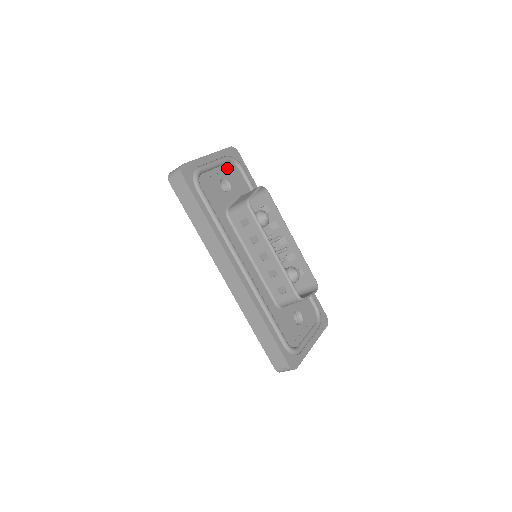
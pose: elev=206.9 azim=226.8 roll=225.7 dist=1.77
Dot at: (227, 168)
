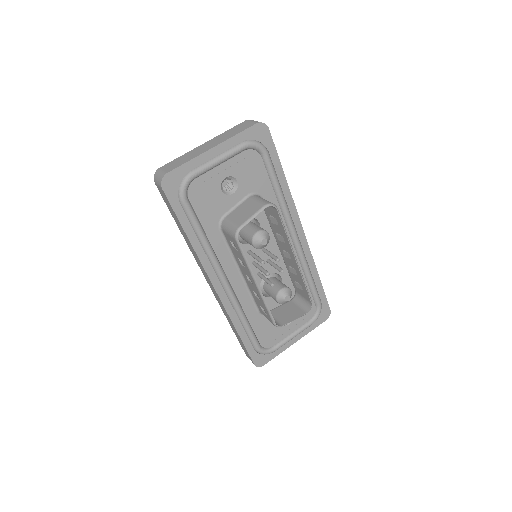
Dot at: (240, 159)
